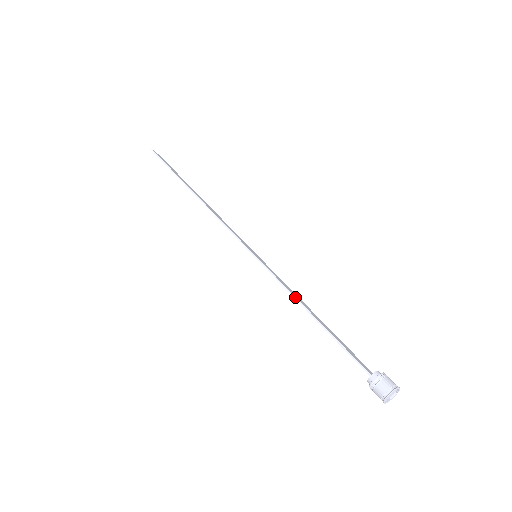
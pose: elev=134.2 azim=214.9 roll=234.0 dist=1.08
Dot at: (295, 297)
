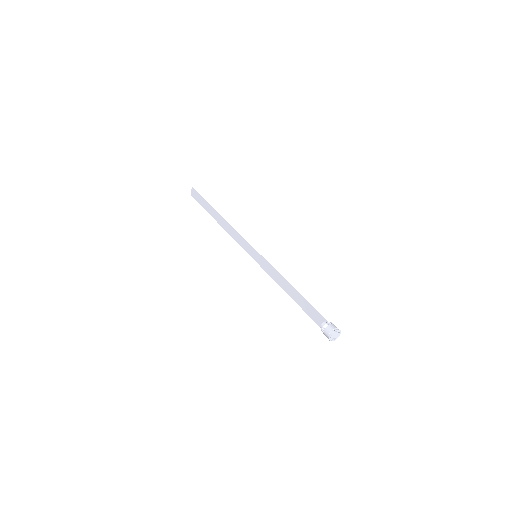
Dot at: (283, 277)
